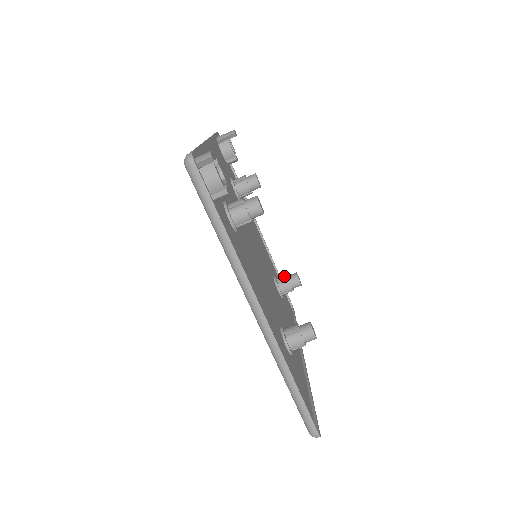
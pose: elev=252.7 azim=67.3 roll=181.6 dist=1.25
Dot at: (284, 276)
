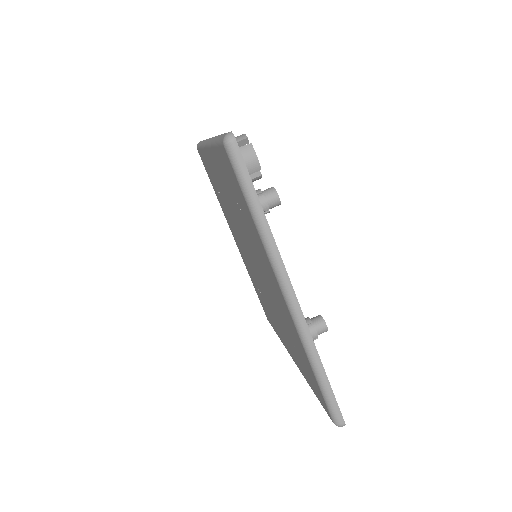
Dot at: occluded
